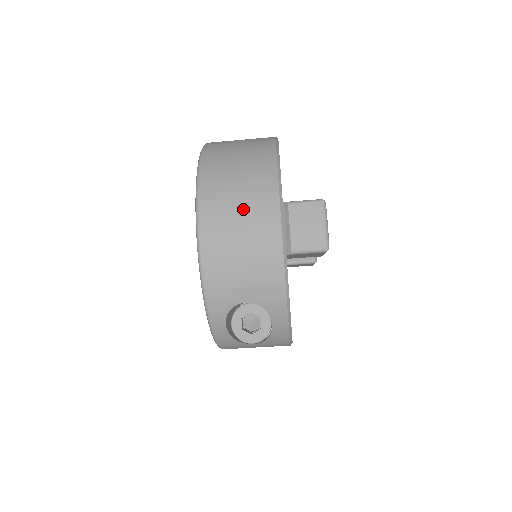
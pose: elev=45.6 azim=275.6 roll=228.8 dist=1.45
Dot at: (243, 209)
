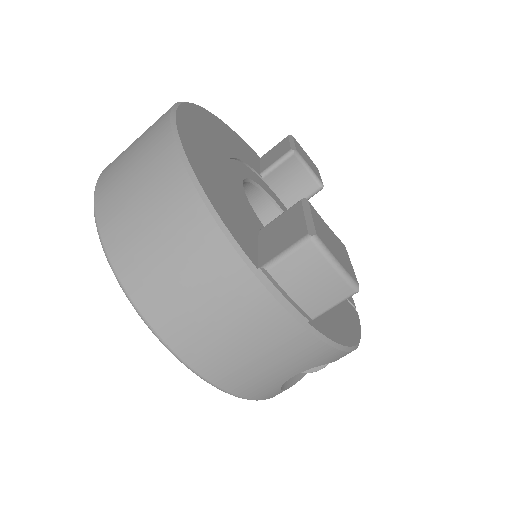
Dot at: (215, 310)
